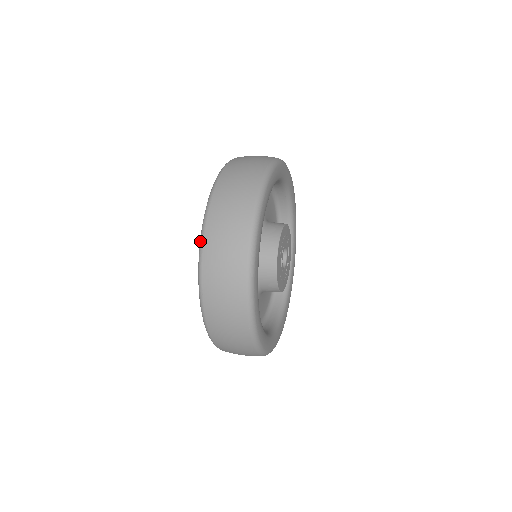
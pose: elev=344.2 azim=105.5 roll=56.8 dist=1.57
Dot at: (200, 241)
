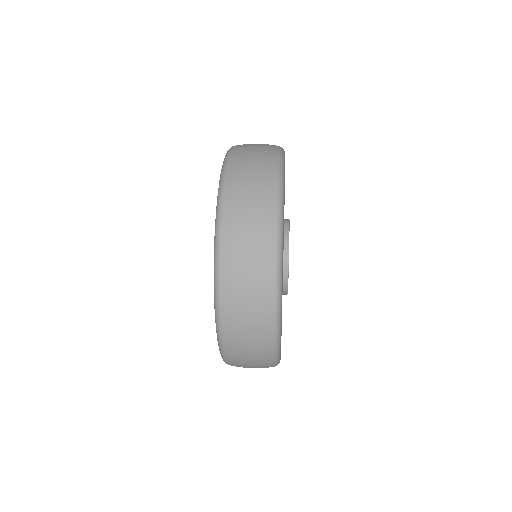
Dot at: (215, 298)
